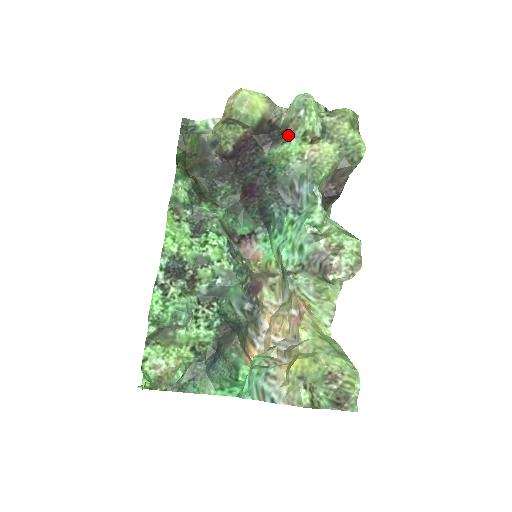
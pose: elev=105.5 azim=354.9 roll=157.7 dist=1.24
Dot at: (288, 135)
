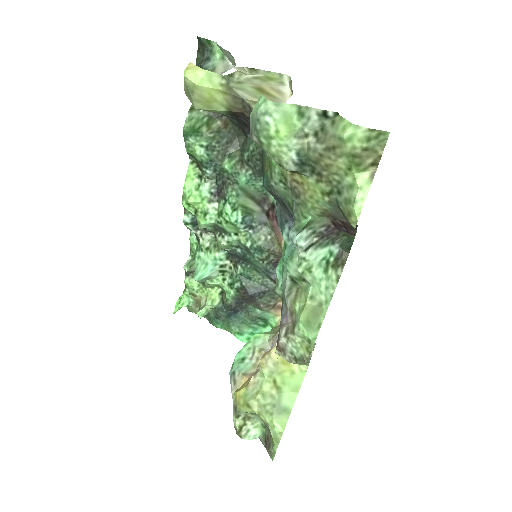
Dot at: occluded
